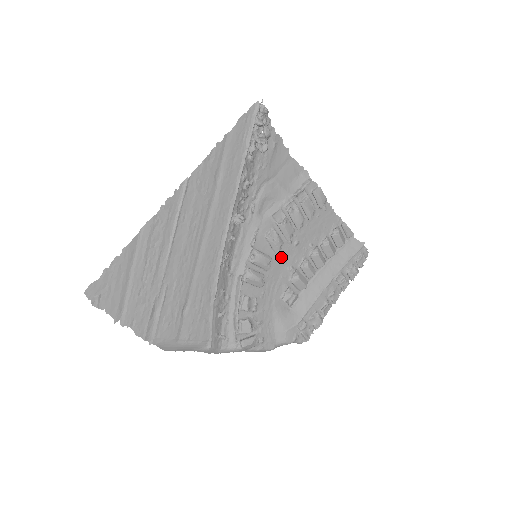
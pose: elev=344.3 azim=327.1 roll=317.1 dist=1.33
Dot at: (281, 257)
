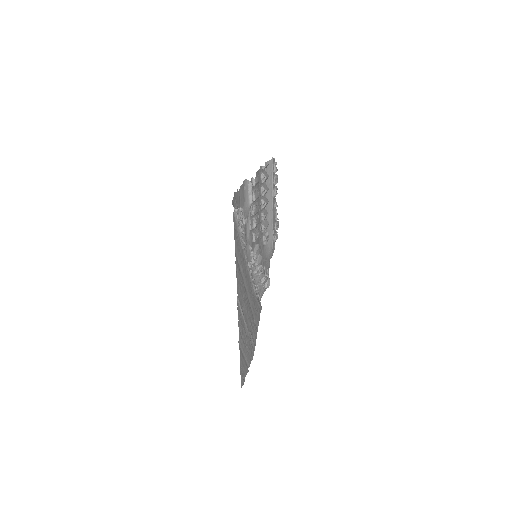
Dot at: occluded
